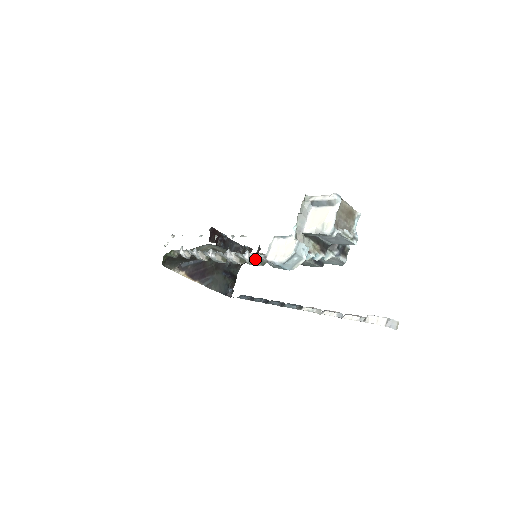
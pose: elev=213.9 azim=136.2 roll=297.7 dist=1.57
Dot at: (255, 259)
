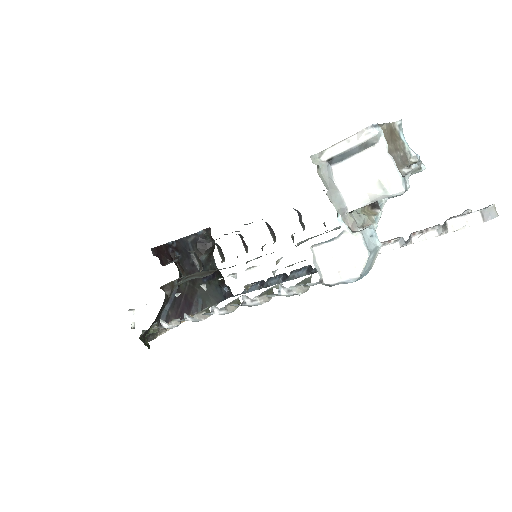
Dot at: (299, 288)
